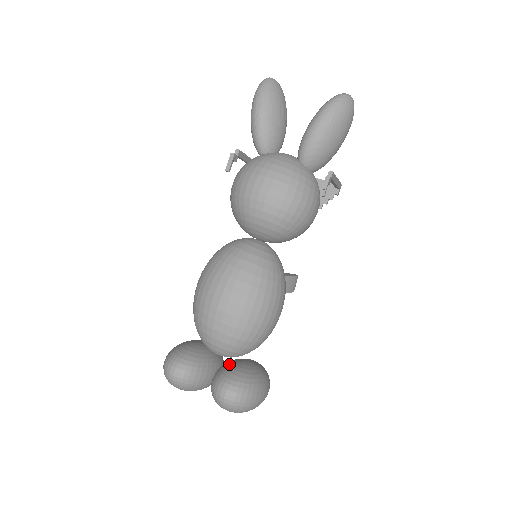
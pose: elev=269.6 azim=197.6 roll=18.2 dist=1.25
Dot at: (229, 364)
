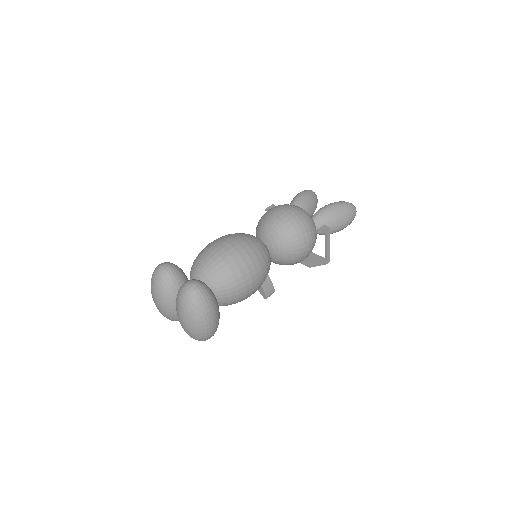
Dot at: occluded
